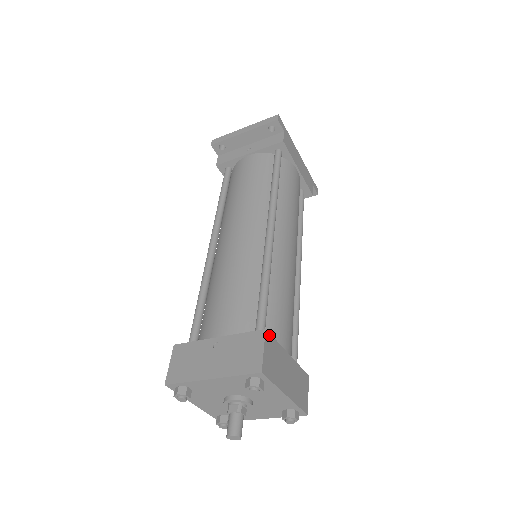
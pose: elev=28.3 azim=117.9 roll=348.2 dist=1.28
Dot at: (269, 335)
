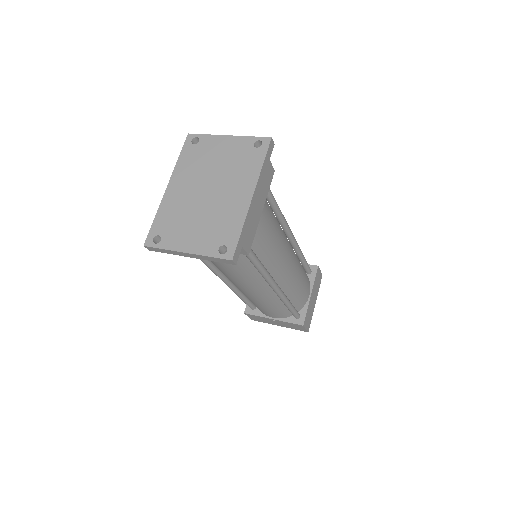
Dot at: (305, 321)
